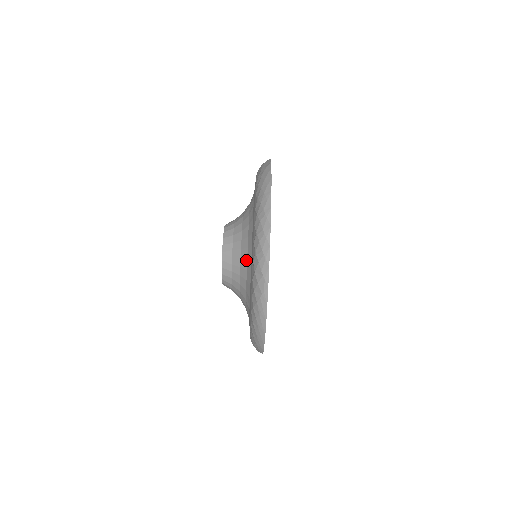
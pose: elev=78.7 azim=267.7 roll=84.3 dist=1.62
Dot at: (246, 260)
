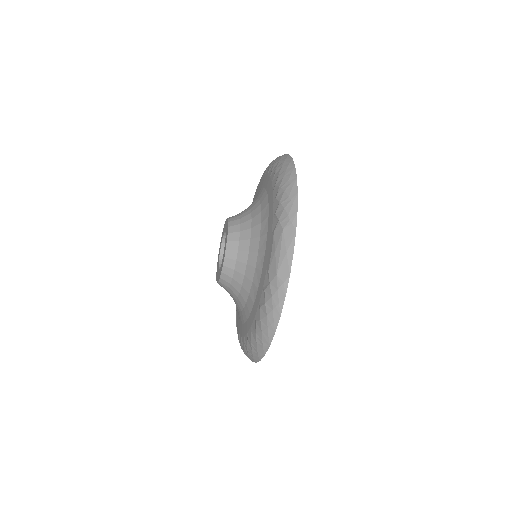
Dot at: (240, 310)
